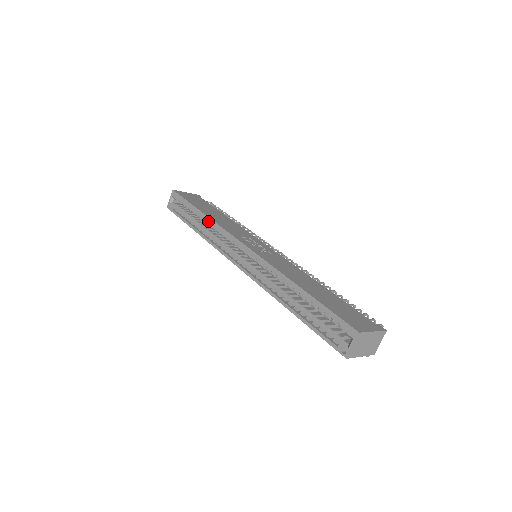
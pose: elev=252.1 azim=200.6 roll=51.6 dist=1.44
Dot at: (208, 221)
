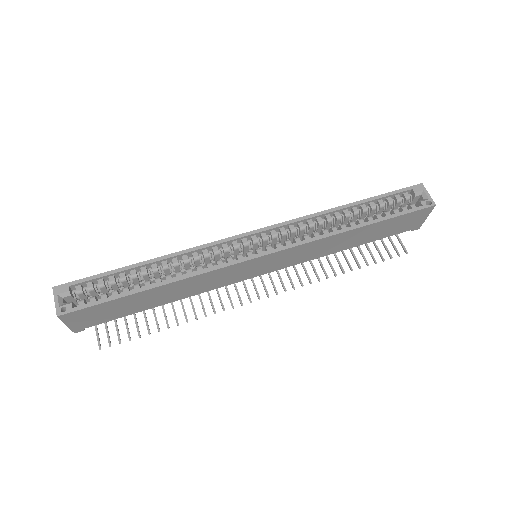
Dot at: (167, 264)
